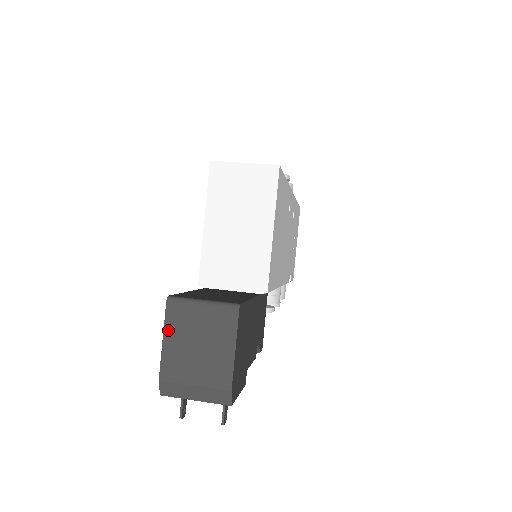
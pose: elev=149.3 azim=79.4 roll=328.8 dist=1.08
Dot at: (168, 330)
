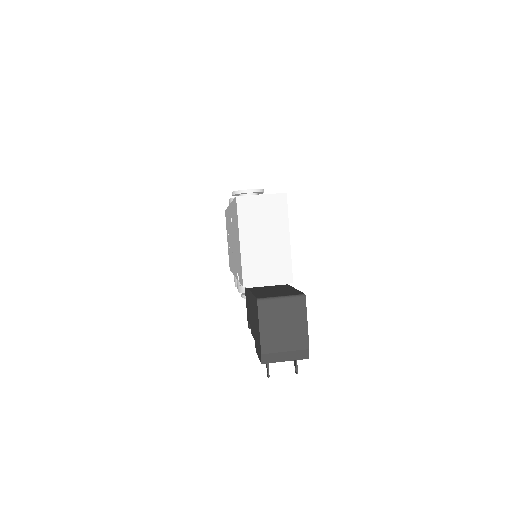
Dot at: (262, 321)
